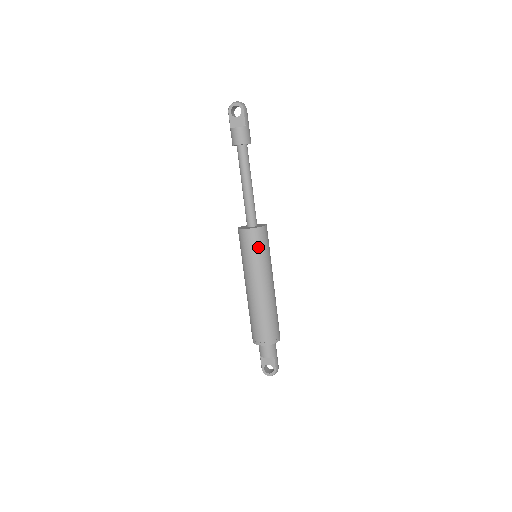
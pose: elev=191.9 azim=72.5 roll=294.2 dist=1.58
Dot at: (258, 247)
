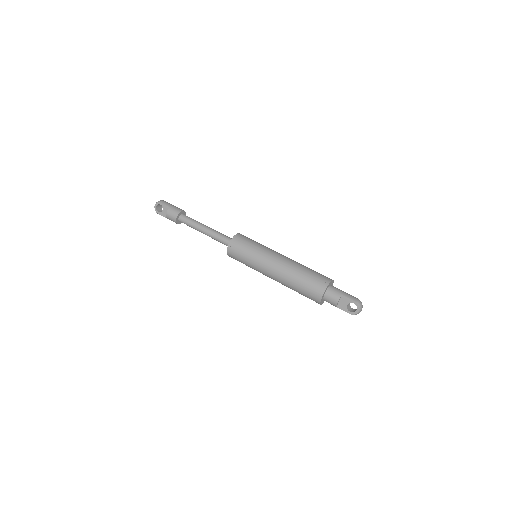
Dot at: (244, 248)
